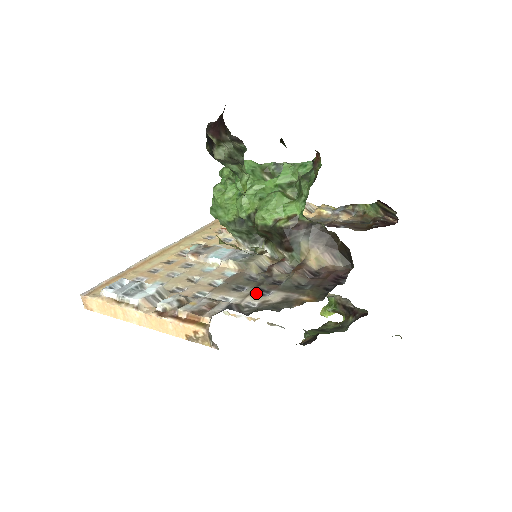
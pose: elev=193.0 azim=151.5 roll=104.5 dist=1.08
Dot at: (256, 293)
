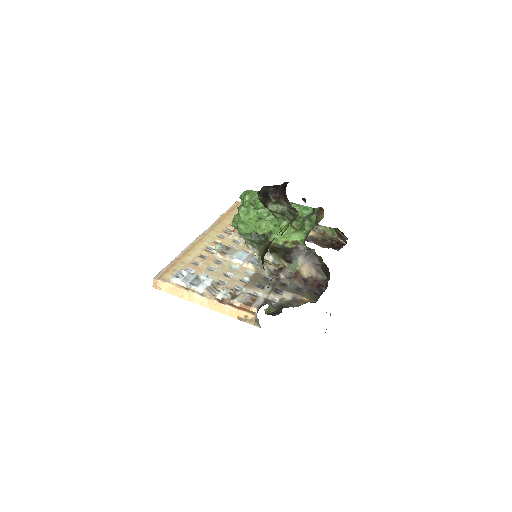
Dot at: (275, 292)
